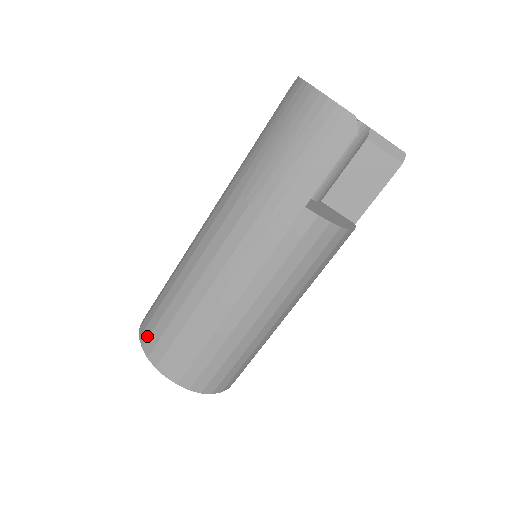
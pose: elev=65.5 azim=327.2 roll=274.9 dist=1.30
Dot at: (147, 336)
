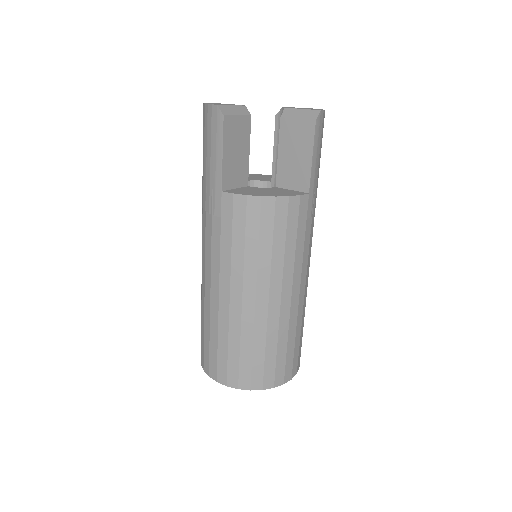
Dot at: occluded
